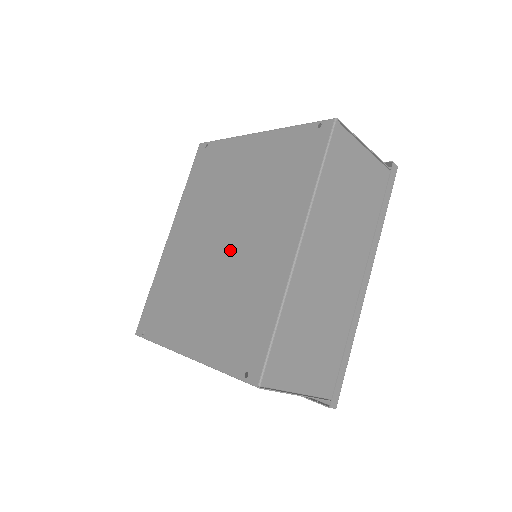
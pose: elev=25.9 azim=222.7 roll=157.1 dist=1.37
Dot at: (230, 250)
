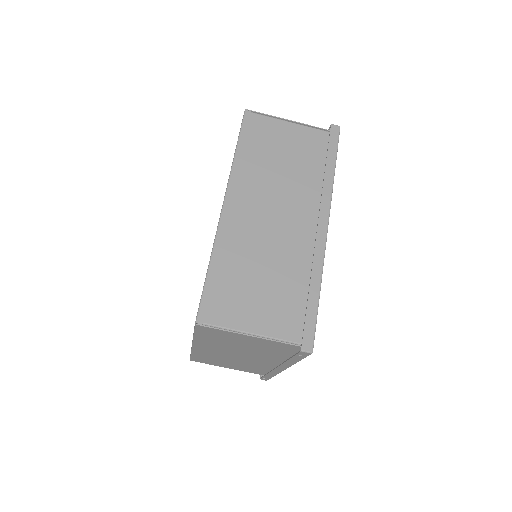
Dot at: occluded
